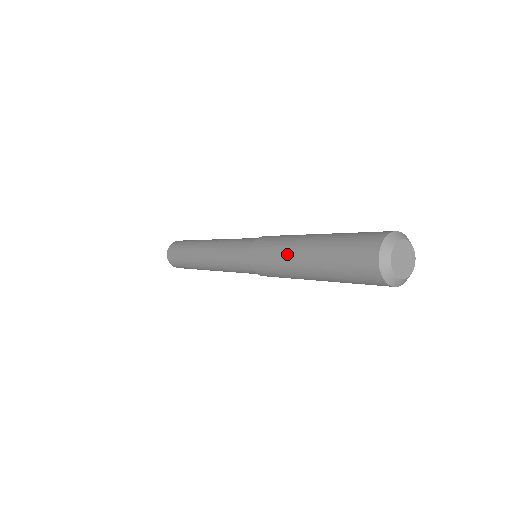
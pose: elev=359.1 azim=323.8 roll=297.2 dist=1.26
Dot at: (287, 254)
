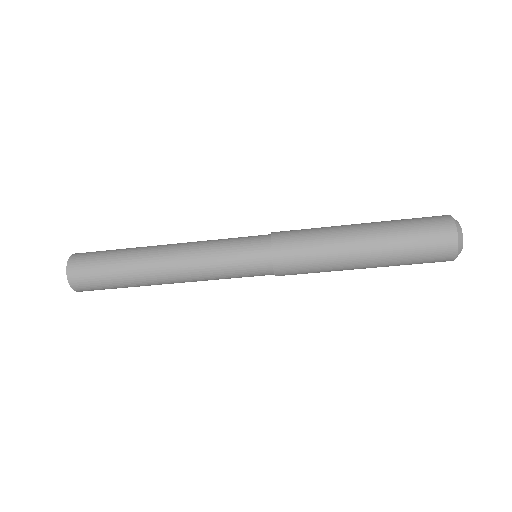
Dot at: (335, 226)
